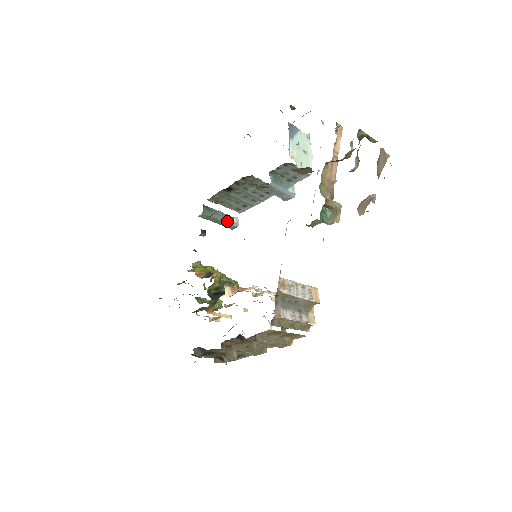
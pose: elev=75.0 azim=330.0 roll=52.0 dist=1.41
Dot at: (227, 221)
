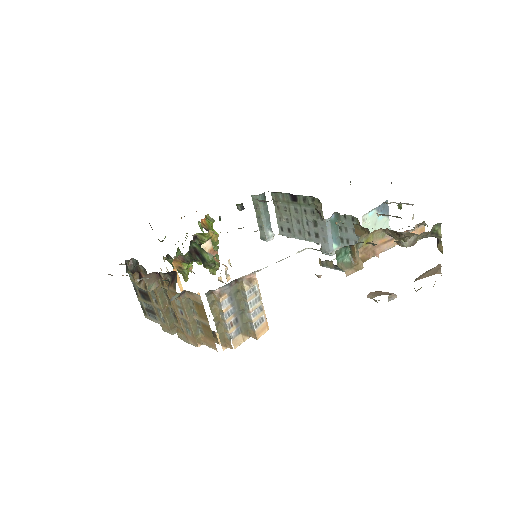
Dot at: (265, 226)
